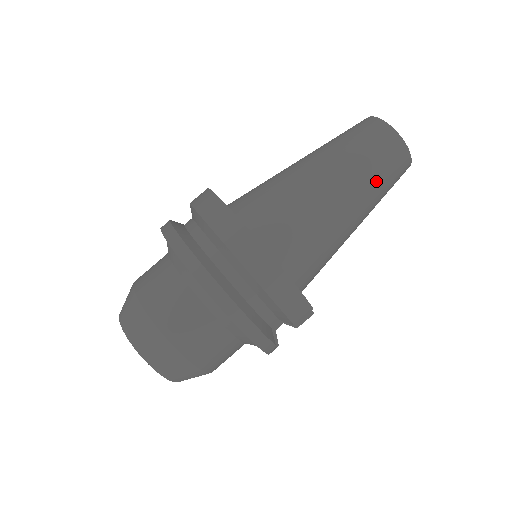
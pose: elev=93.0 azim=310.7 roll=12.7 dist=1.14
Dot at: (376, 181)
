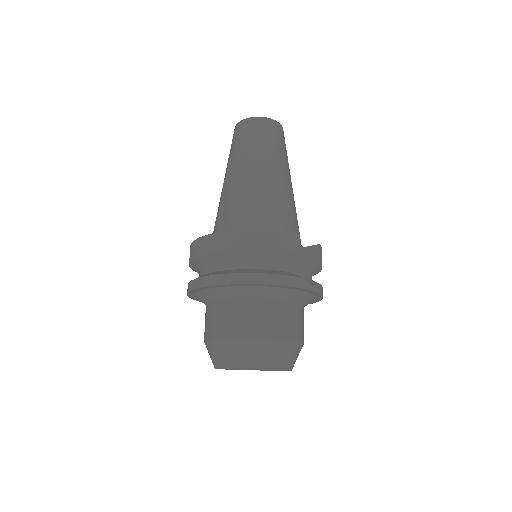
Dot at: (262, 147)
